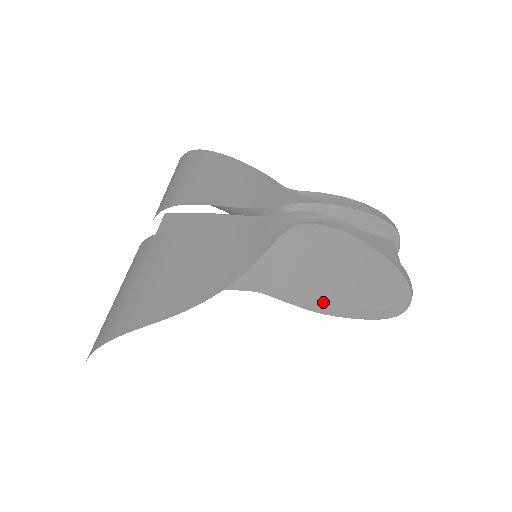
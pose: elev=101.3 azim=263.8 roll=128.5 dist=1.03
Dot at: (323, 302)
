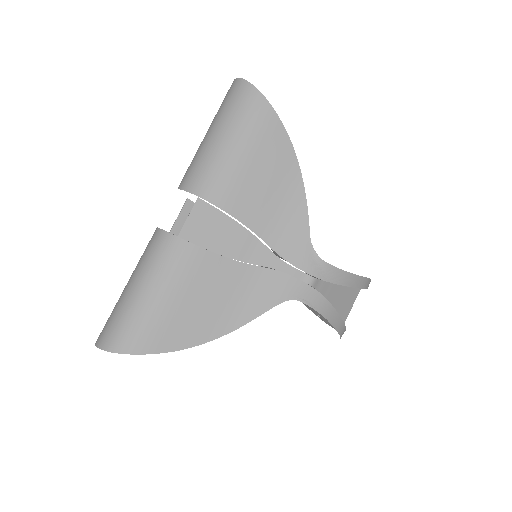
Dot at: occluded
